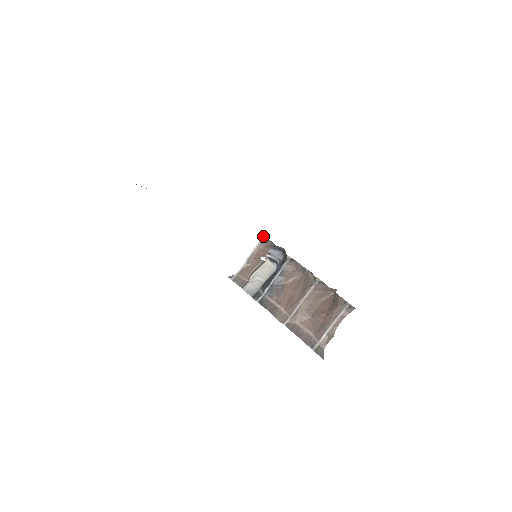
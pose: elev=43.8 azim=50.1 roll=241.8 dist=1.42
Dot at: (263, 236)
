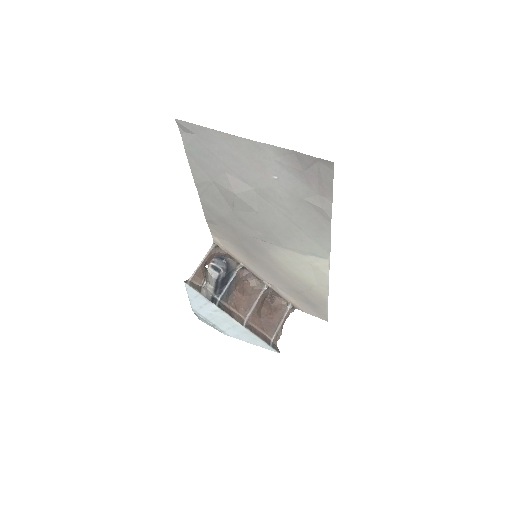
Dot at: (216, 243)
